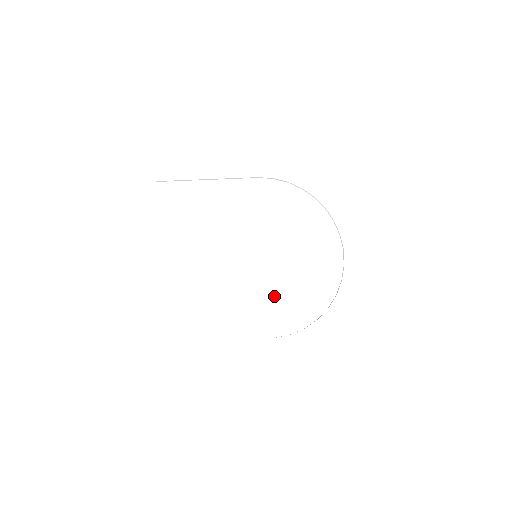
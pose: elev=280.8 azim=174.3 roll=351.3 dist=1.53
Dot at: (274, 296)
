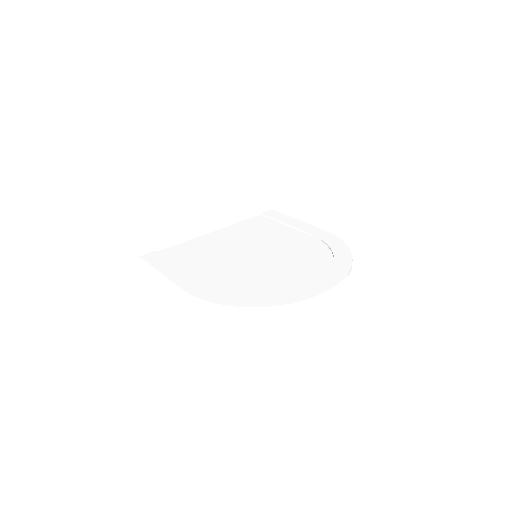
Dot at: (234, 272)
